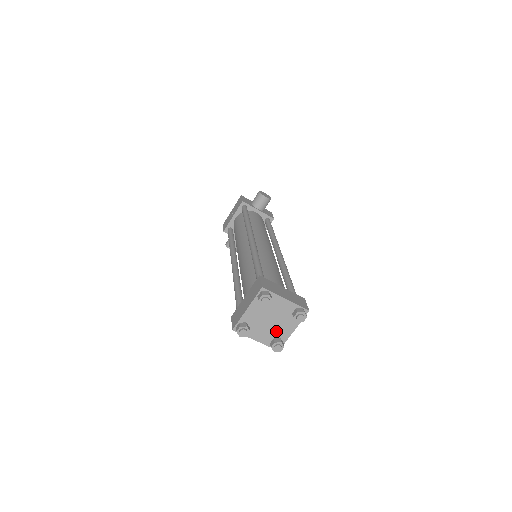
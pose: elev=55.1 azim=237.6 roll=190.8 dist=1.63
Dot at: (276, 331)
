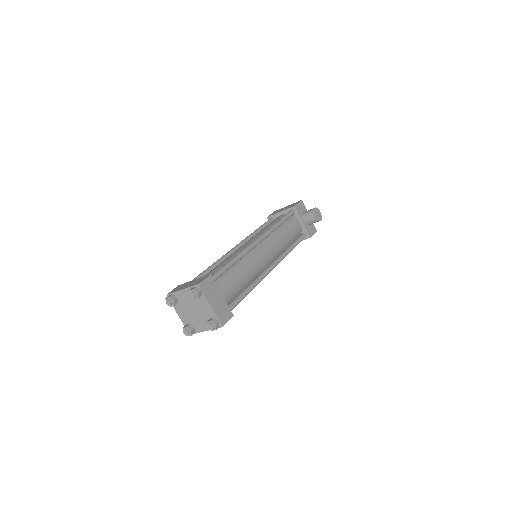
Dot at: (194, 320)
